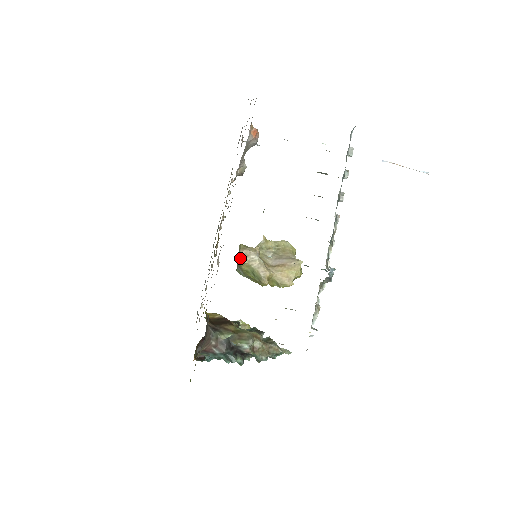
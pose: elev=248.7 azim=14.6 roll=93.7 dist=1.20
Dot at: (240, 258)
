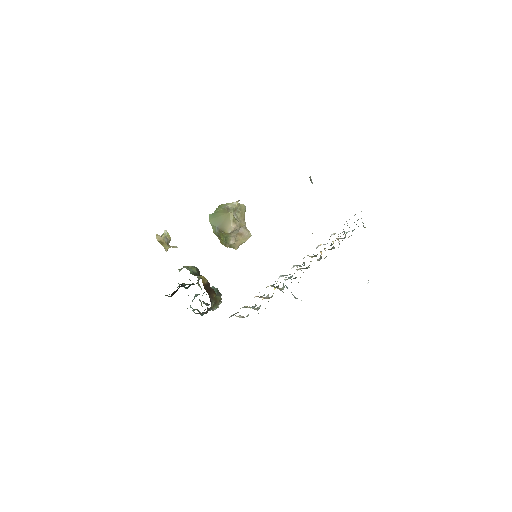
Dot at: (229, 229)
